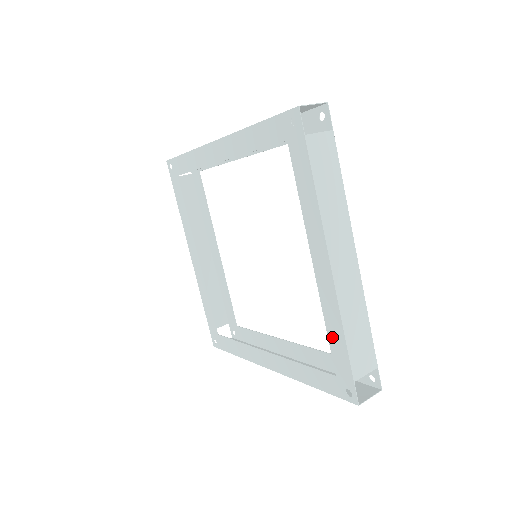
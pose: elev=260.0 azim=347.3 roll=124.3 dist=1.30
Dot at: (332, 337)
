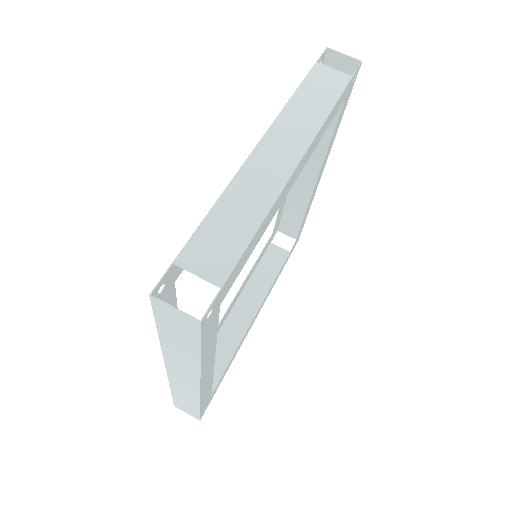
Dot at: occluded
